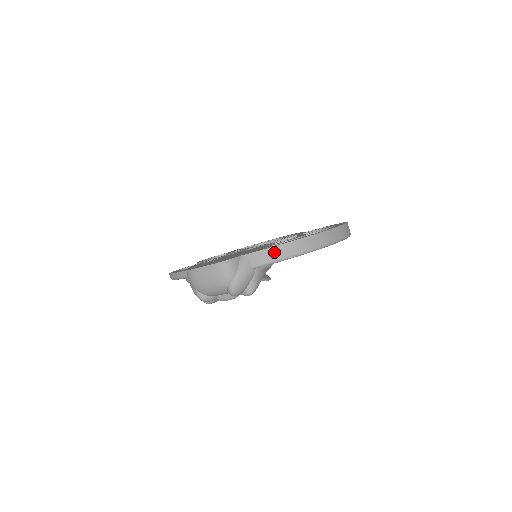
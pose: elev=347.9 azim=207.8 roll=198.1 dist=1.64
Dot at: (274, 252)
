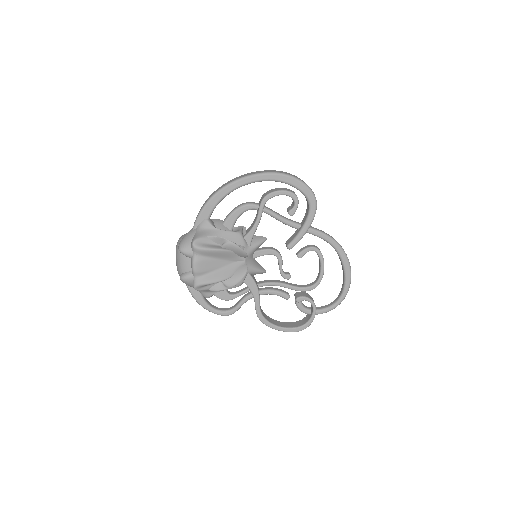
Dot at: occluded
